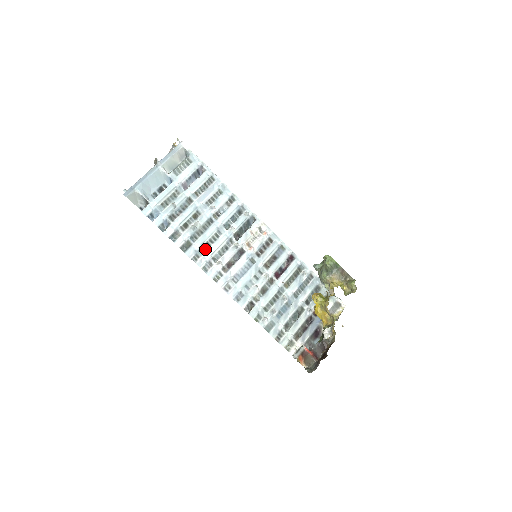
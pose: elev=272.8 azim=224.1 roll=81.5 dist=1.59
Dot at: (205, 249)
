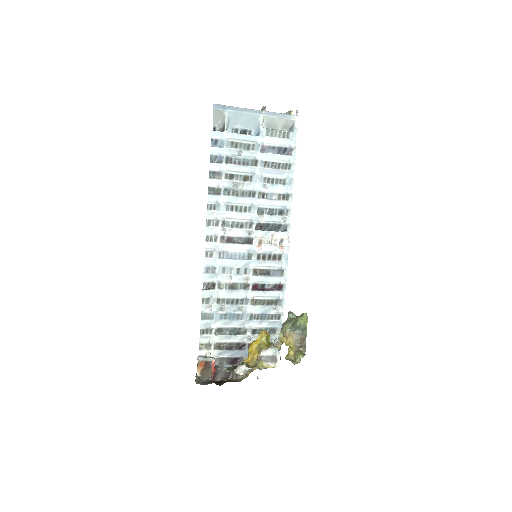
Dot at: (226, 209)
